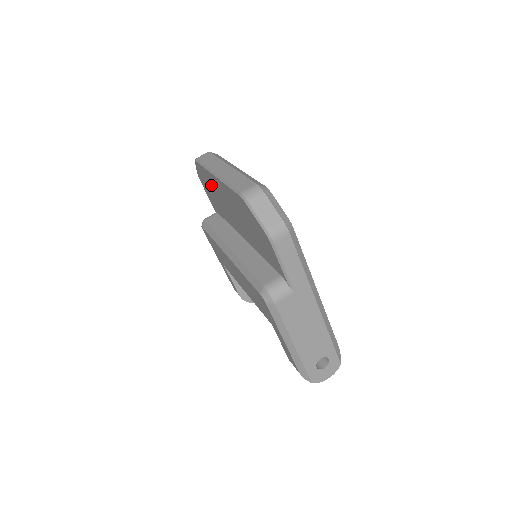
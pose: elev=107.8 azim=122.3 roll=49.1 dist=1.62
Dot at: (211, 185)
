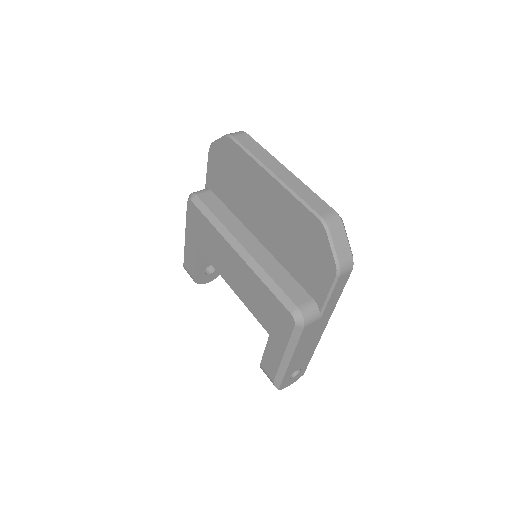
Dot at: (241, 172)
